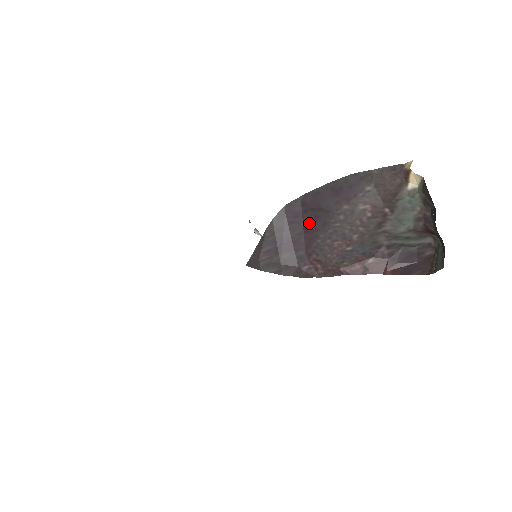
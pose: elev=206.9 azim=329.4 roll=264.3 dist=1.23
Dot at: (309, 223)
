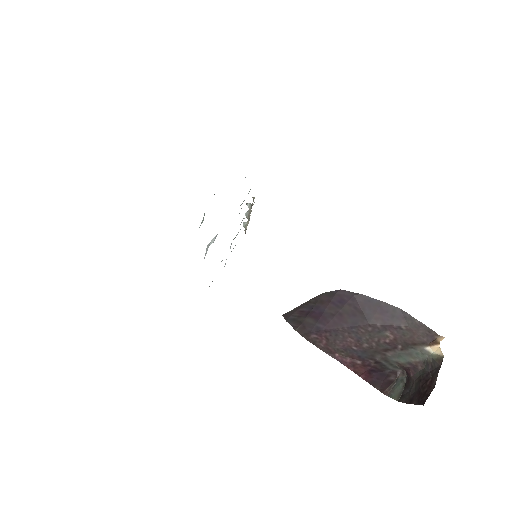
Dot at: (345, 313)
